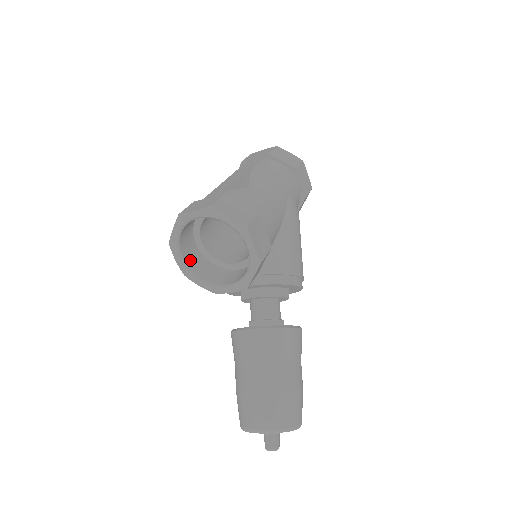
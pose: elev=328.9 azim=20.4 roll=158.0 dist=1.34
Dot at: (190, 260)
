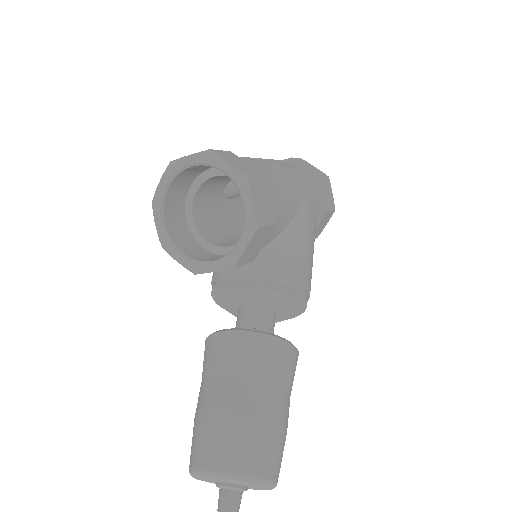
Dot at: (173, 230)
